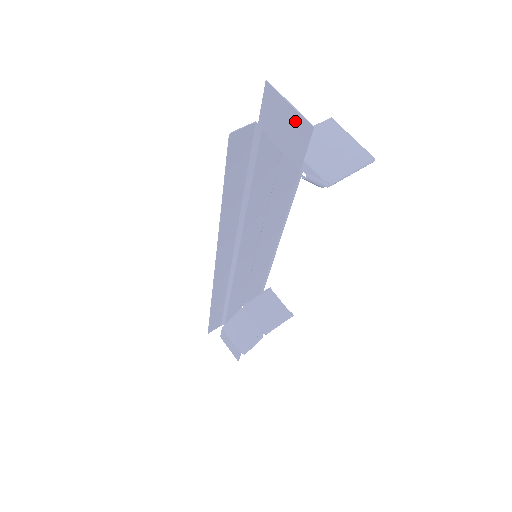
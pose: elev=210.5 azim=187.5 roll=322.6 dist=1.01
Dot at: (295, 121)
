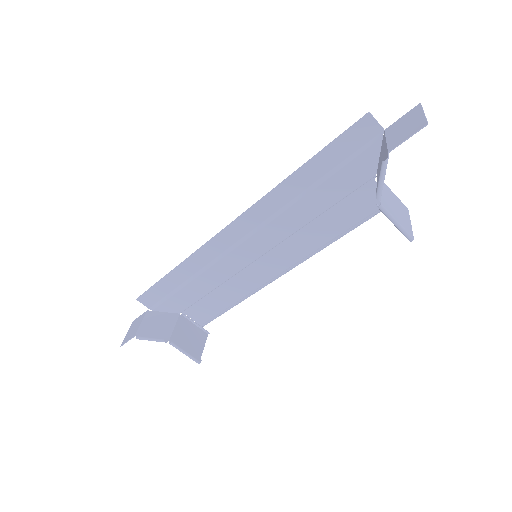
Dot at: (417, 122)
